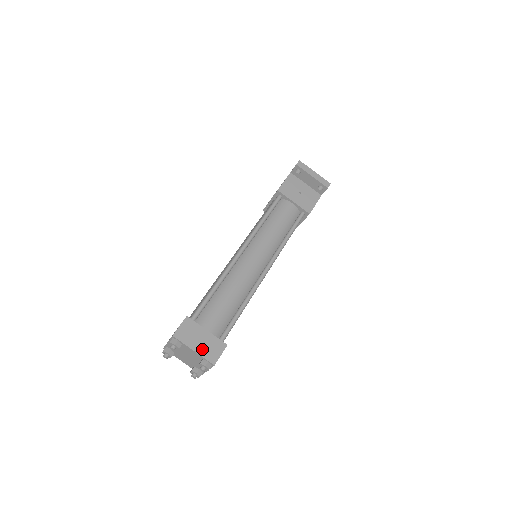
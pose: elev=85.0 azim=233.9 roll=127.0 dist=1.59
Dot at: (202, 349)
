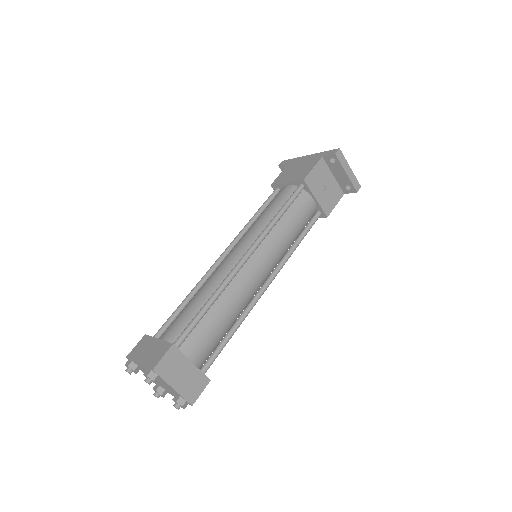
Dot at: (183, 386)
